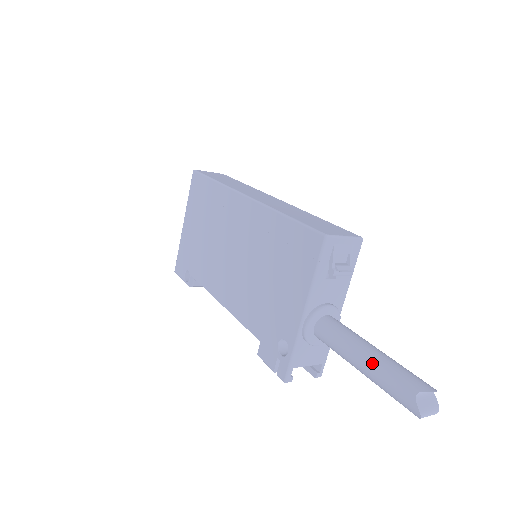
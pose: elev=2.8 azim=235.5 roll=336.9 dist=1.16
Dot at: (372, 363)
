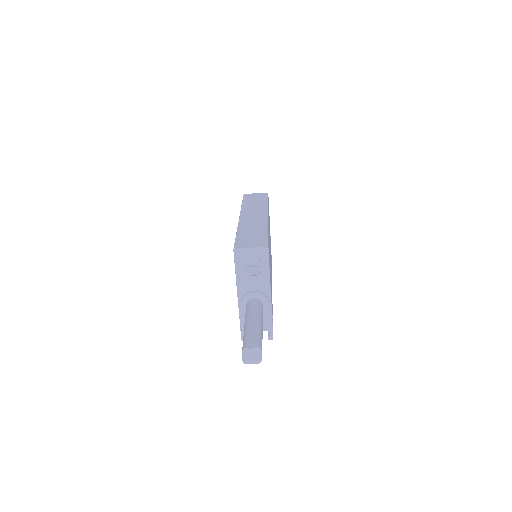
Dot at: (244, 330)
